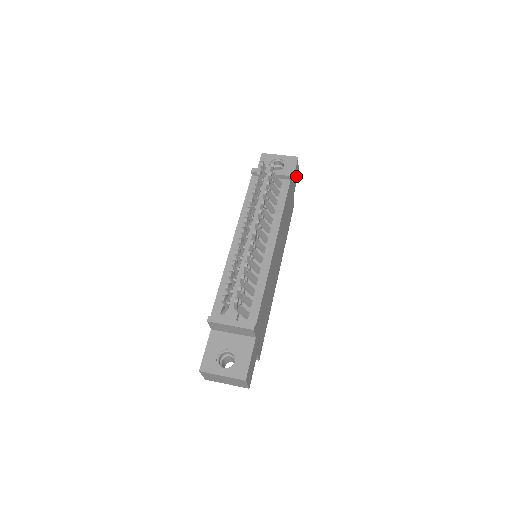
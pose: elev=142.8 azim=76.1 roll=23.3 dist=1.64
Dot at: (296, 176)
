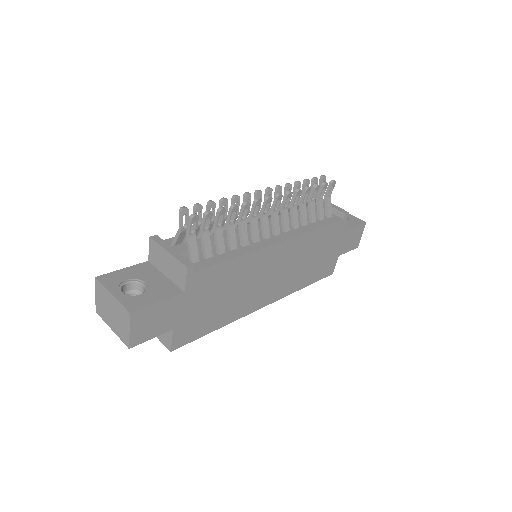
Dot at: (353, 241)
